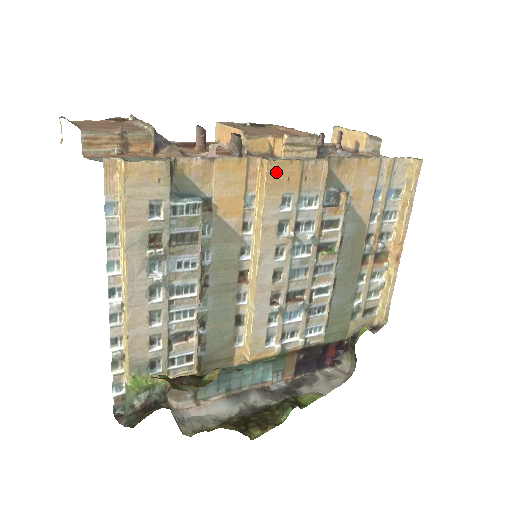
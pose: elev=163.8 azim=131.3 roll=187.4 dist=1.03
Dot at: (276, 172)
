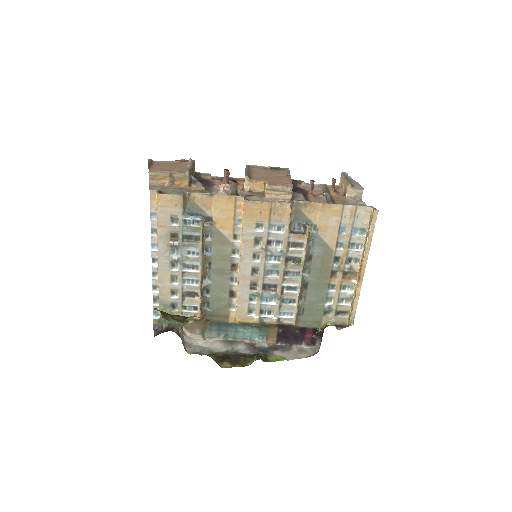
Dot at: (251, 207)
